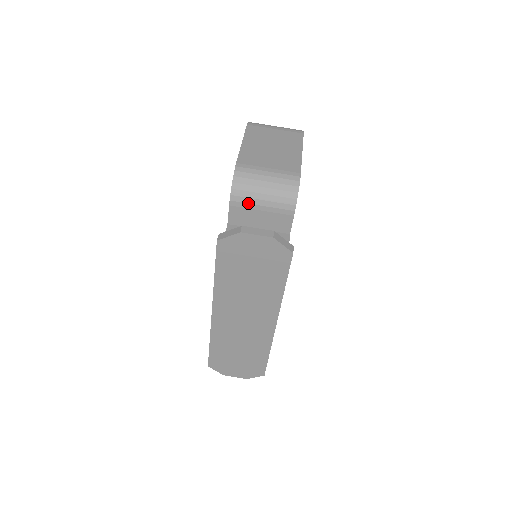
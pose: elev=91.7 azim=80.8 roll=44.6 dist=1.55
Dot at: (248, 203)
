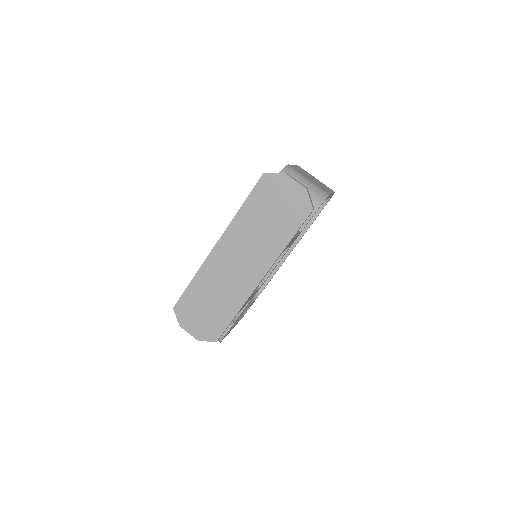
Dot at: occluded
